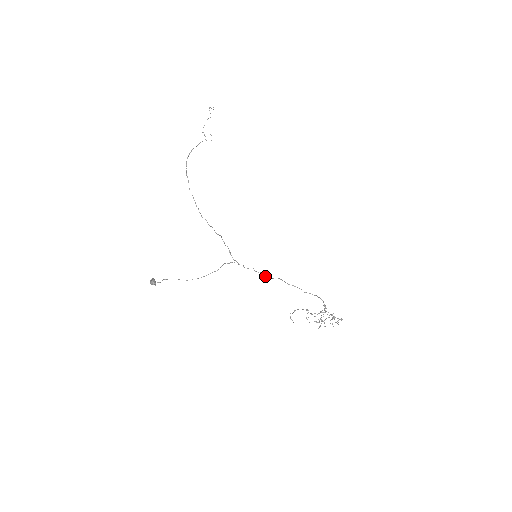
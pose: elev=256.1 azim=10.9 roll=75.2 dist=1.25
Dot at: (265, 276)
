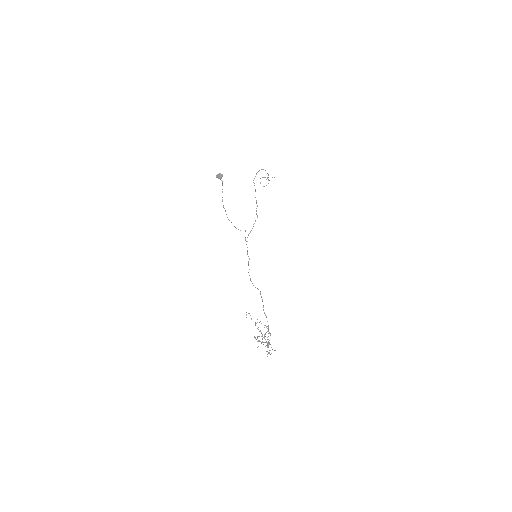
Dot at: occluded
